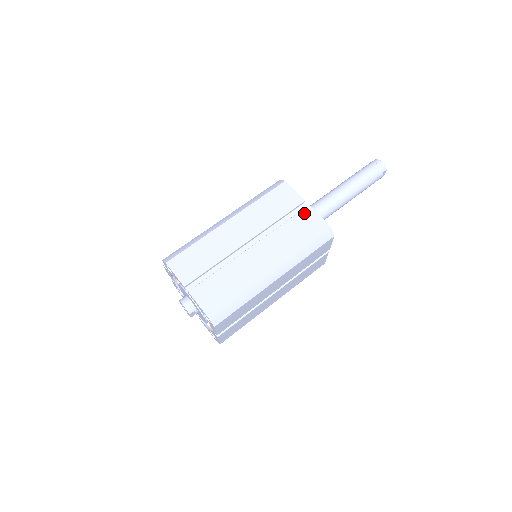
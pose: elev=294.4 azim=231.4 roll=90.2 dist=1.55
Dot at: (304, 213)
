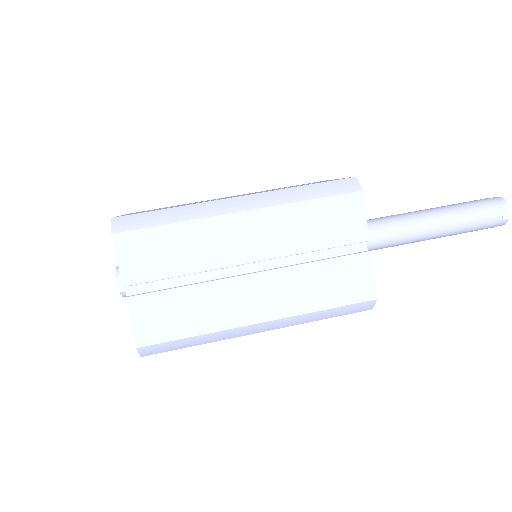
Dot at: occluded
